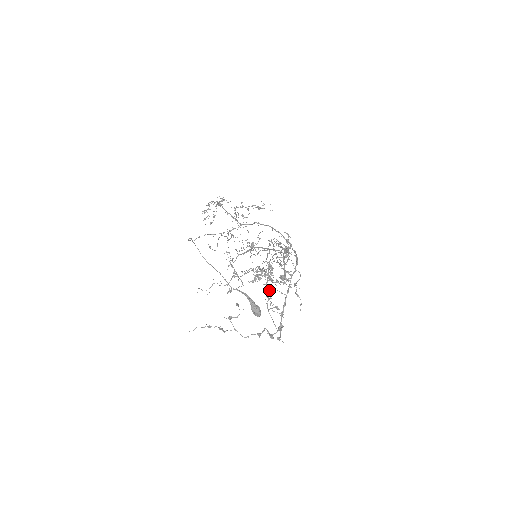
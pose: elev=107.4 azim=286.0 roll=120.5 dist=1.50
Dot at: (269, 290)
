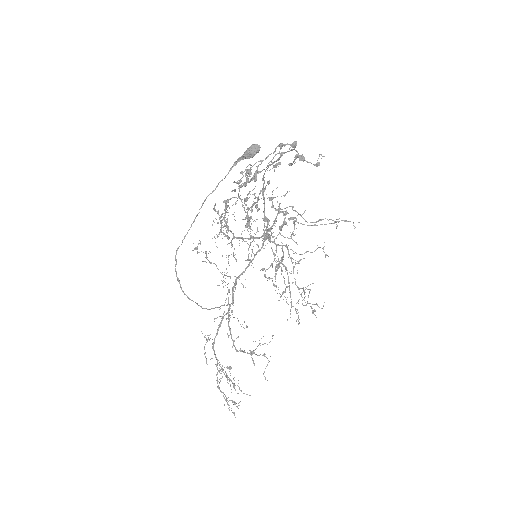
Dot at: occluded
